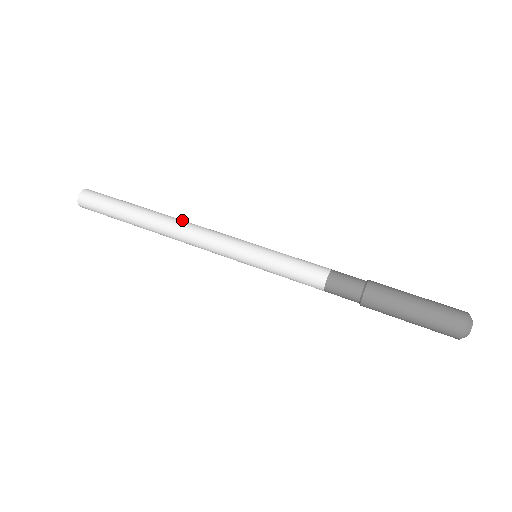
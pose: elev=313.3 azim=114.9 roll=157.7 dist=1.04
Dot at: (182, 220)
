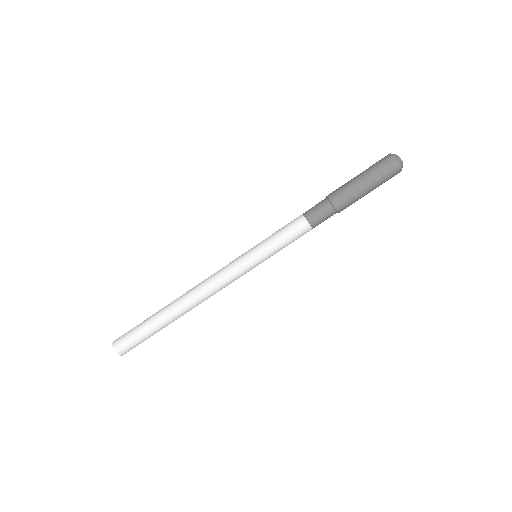
Dot at: (193, 292)
